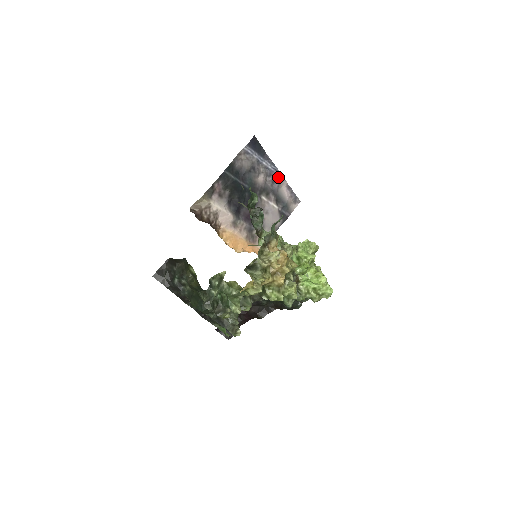
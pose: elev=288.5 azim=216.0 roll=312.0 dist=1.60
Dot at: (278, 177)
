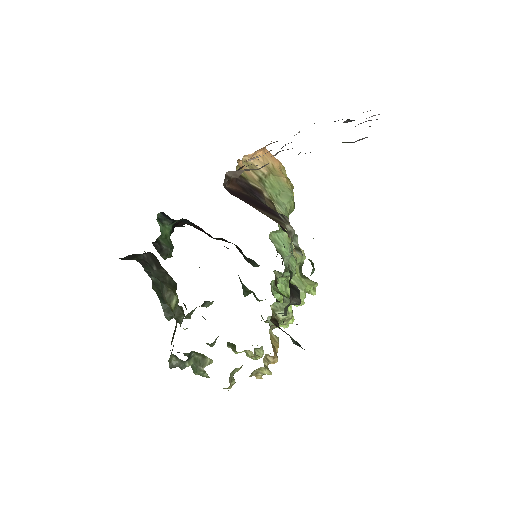
Dot at: occluded
